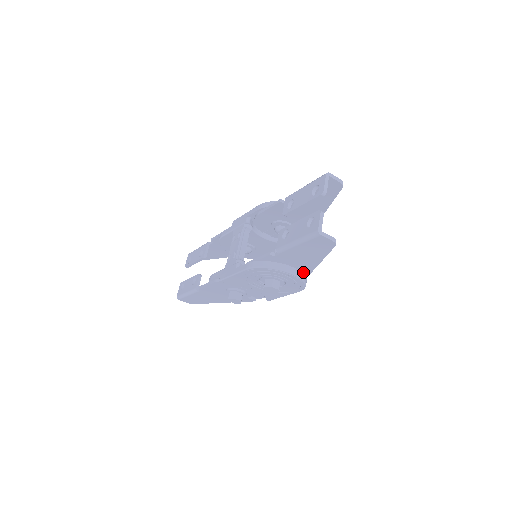
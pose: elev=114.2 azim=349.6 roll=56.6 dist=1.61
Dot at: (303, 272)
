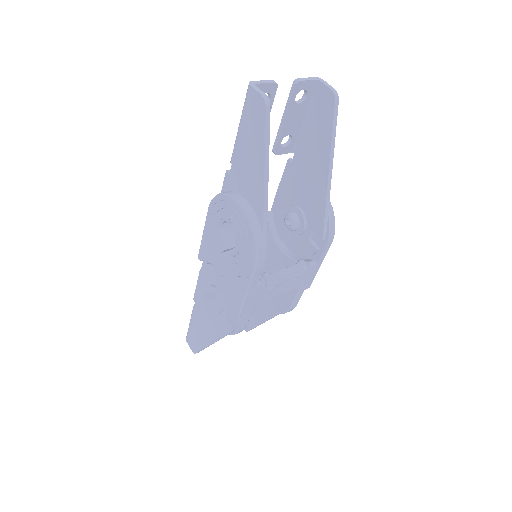
Dot at: (257, 214)
